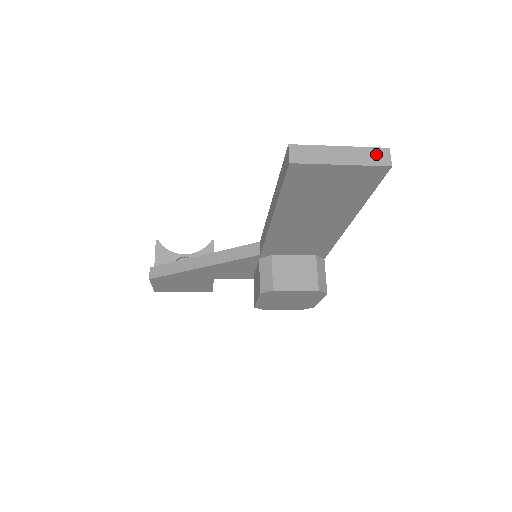
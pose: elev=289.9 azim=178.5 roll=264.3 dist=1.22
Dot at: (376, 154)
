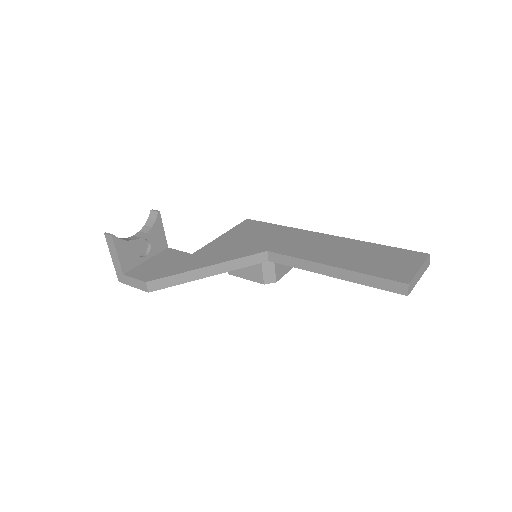
Dot at: (427, 262)
